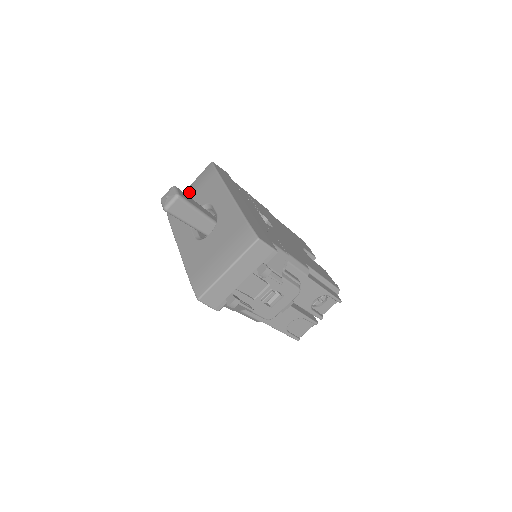
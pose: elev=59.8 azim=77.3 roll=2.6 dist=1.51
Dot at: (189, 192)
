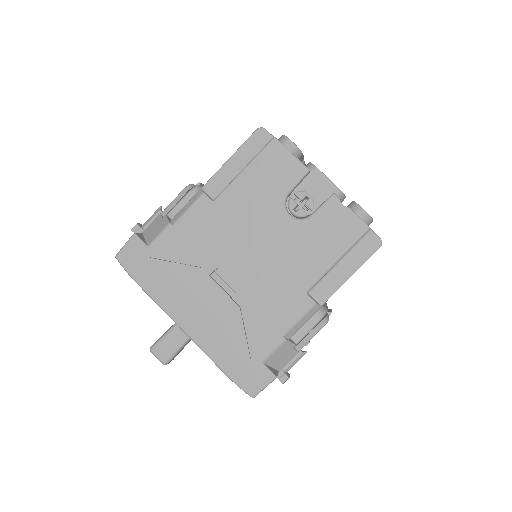
Dot at: occluded
